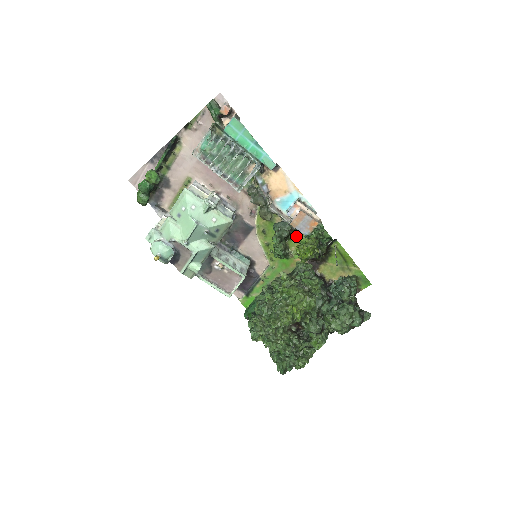
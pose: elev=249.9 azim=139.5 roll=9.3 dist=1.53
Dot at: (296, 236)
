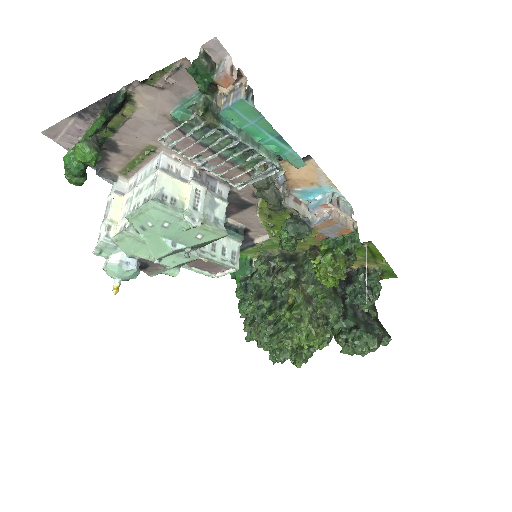
Dot at: occluded
